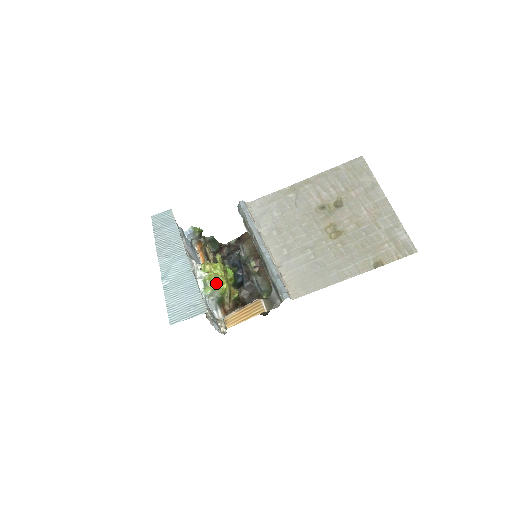
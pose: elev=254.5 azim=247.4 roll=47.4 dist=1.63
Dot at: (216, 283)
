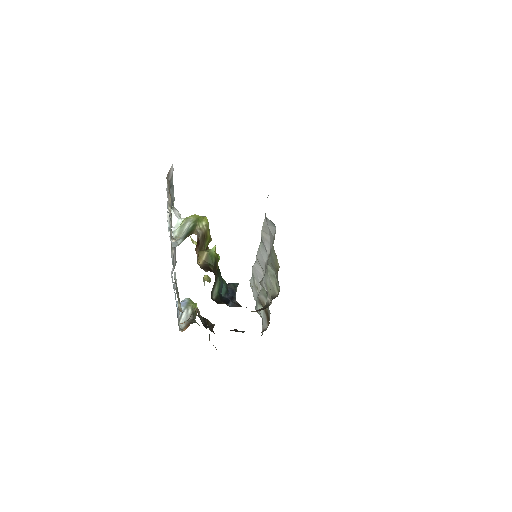
Dot at: occluded
